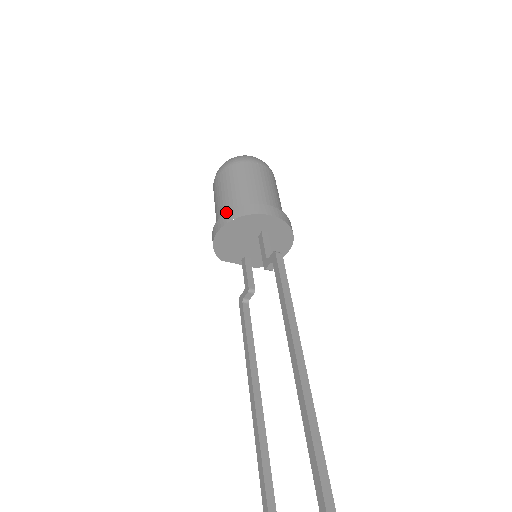
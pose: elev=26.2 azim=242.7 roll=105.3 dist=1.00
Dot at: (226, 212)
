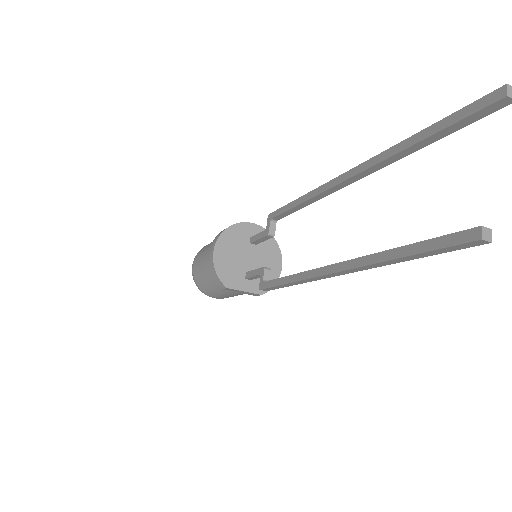
Dot at: (215, 238)
